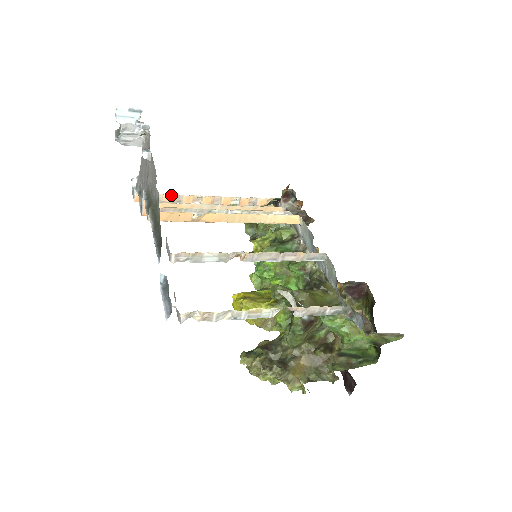
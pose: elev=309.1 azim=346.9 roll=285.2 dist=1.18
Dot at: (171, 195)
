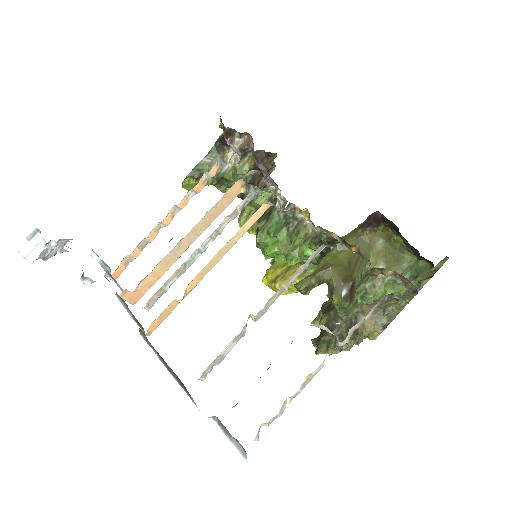
Dot at: (135, 248)
